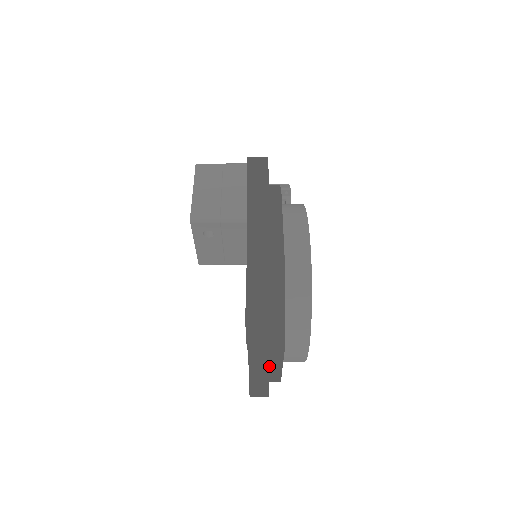
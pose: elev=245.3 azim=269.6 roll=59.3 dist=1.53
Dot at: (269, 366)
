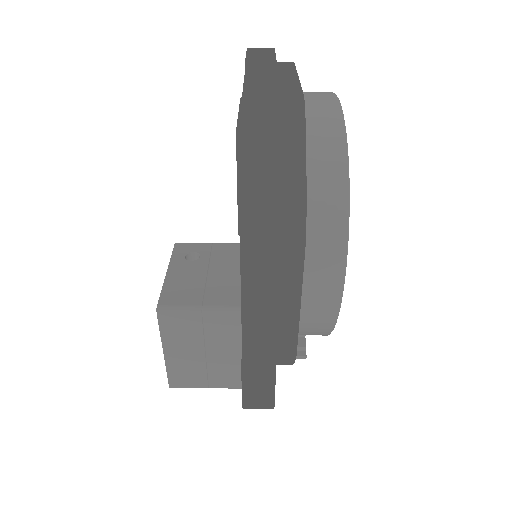
Dot at: (277, 75)
